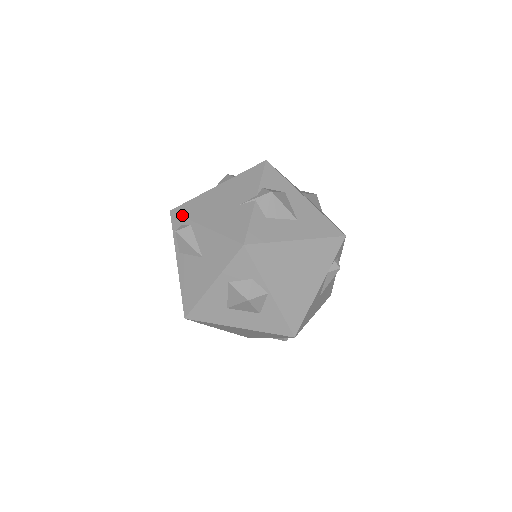
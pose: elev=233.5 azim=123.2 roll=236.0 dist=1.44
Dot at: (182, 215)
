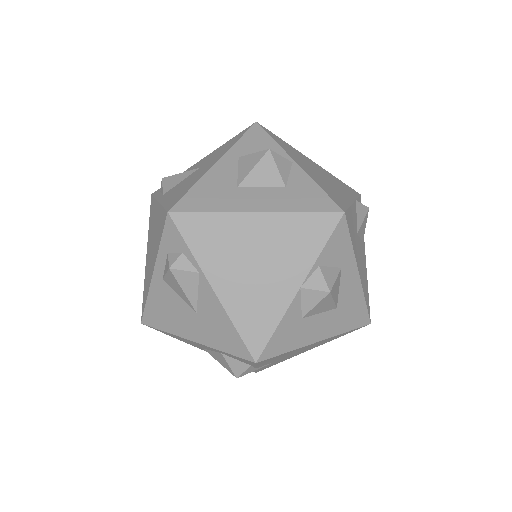
Dot at: occluded
